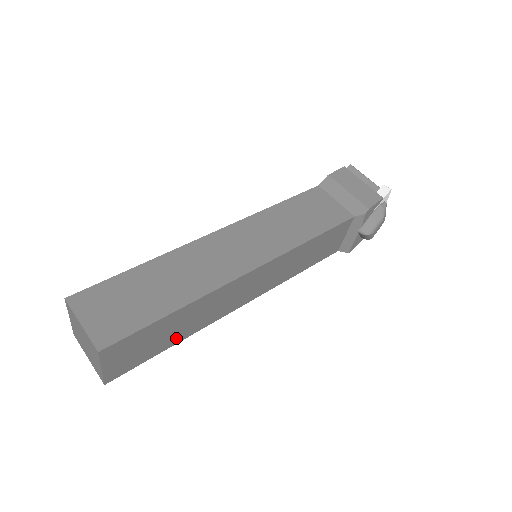
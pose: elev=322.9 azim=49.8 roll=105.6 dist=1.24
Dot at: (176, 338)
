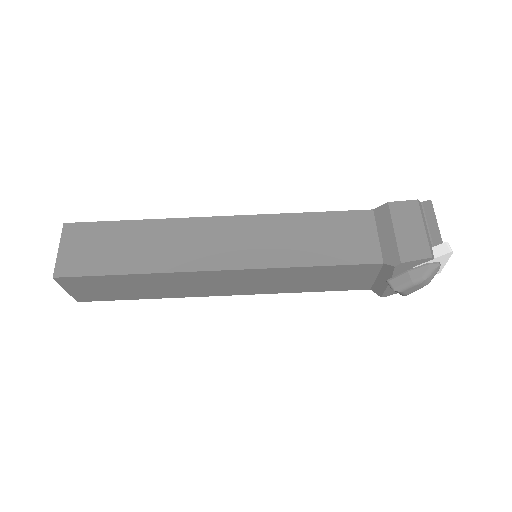
Dot at: (144, 295)
